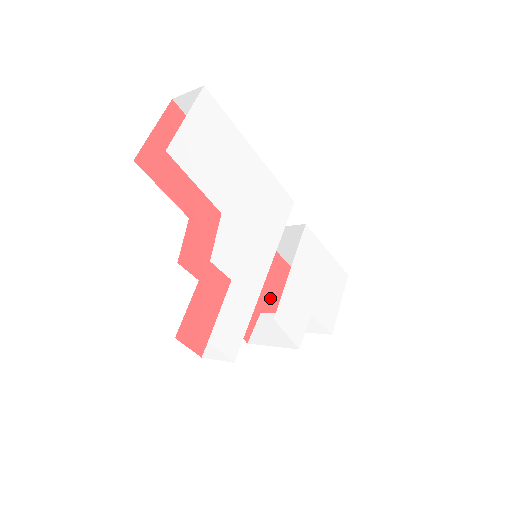
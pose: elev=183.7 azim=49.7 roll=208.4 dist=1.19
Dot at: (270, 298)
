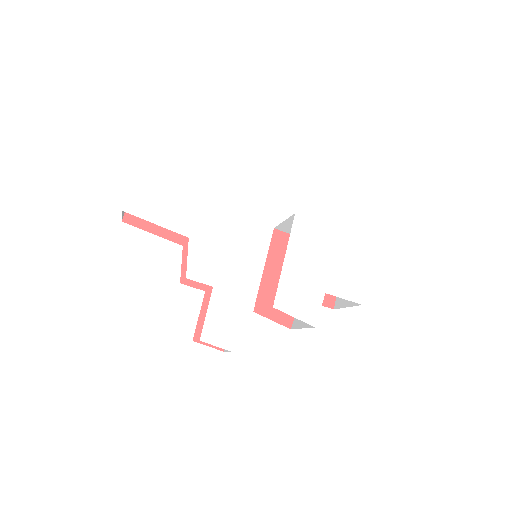
Dot at: occluded
